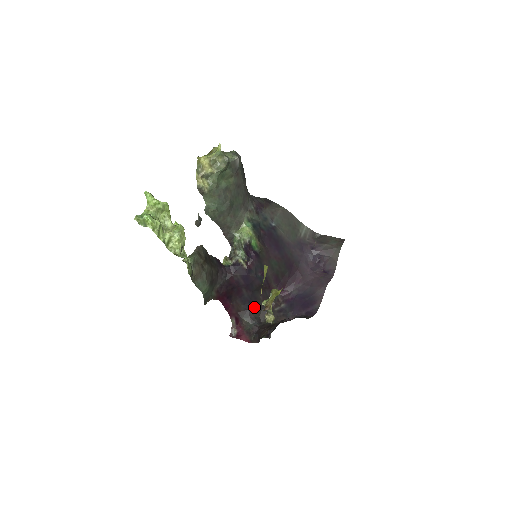
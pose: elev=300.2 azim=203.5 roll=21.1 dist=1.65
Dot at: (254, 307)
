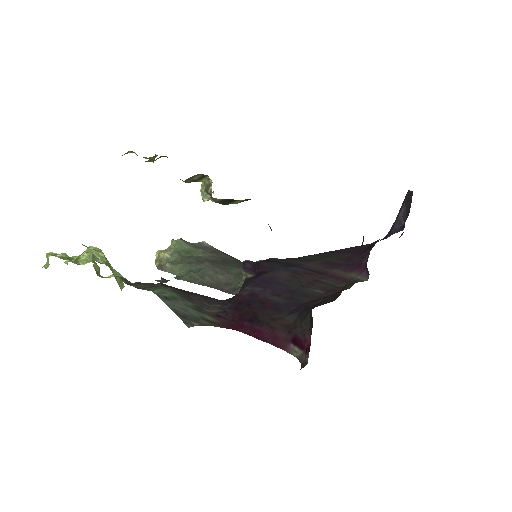
Dot at: (312, 305)
